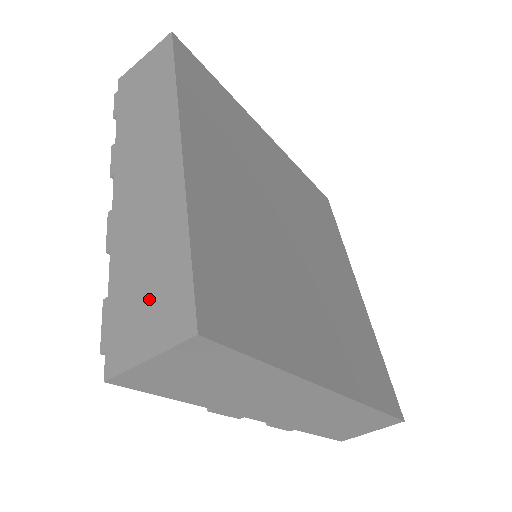
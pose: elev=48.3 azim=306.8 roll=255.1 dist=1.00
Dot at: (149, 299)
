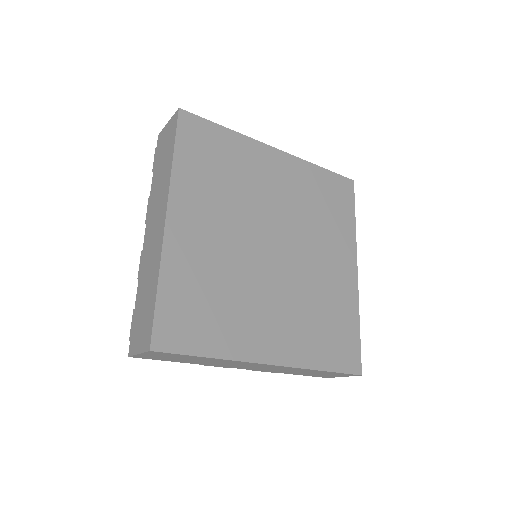
Dot at: (143, 320)
